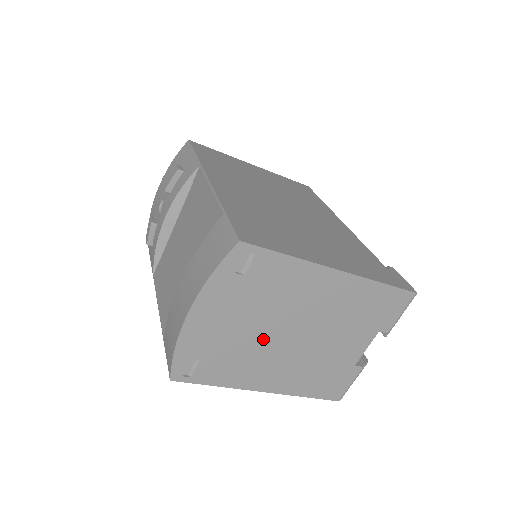
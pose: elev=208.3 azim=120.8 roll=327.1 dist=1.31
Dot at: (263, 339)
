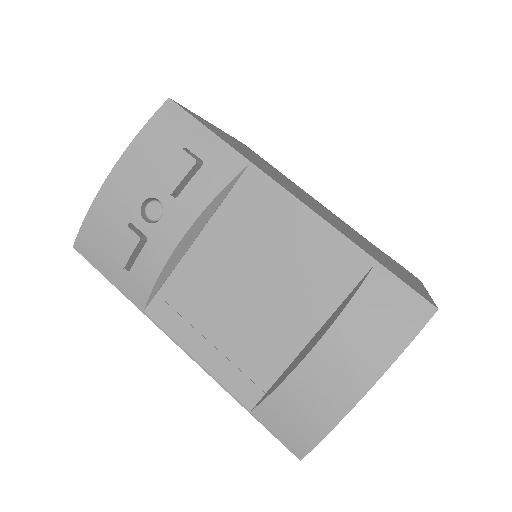
Dot at: occluded
